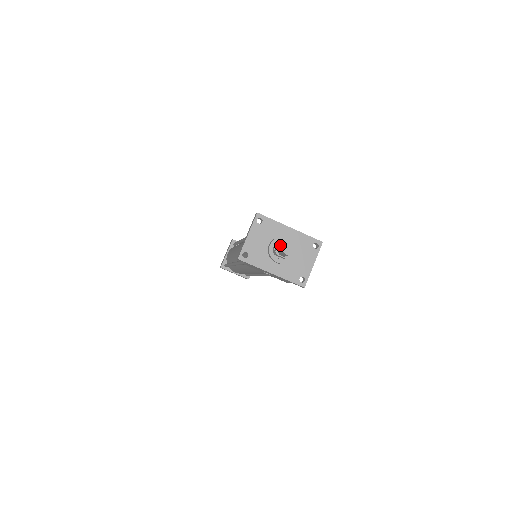
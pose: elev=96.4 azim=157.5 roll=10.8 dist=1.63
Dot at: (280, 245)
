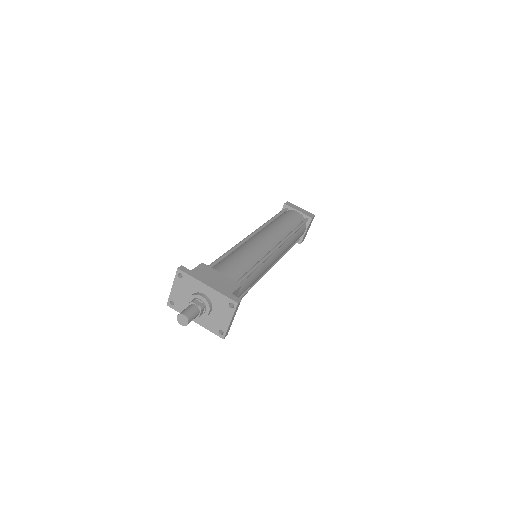
Dot at: (184, 309)
